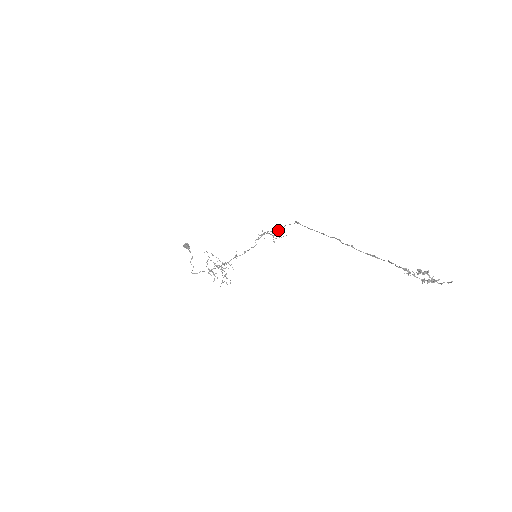
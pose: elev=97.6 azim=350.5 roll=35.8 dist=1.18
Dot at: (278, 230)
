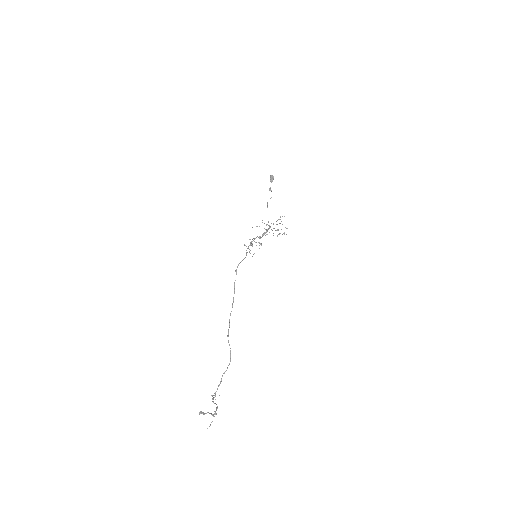
Dot at: occluded
